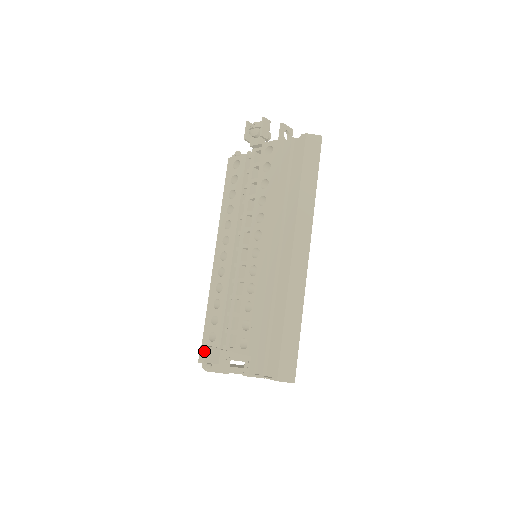
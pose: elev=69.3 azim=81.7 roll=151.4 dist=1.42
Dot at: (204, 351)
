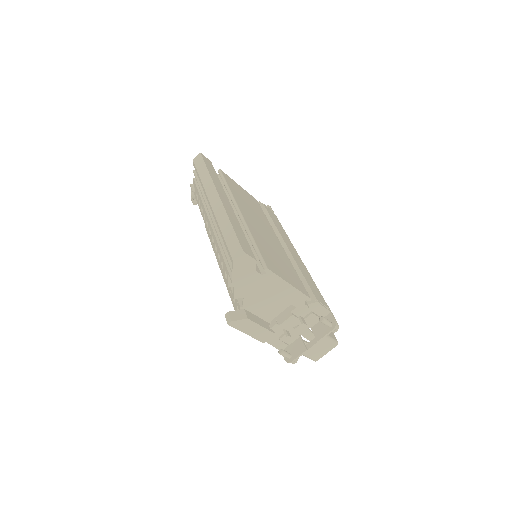
Dot at: (228, 315)
